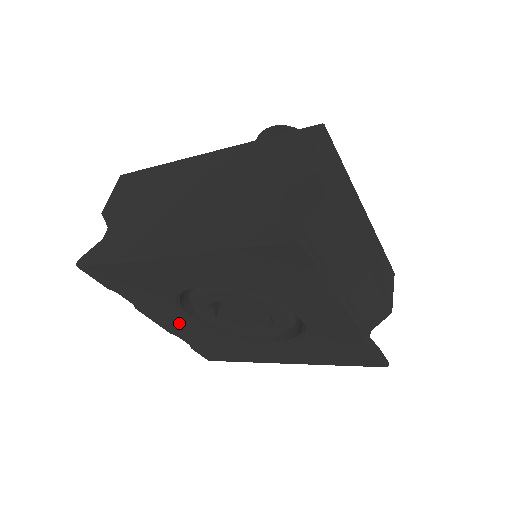
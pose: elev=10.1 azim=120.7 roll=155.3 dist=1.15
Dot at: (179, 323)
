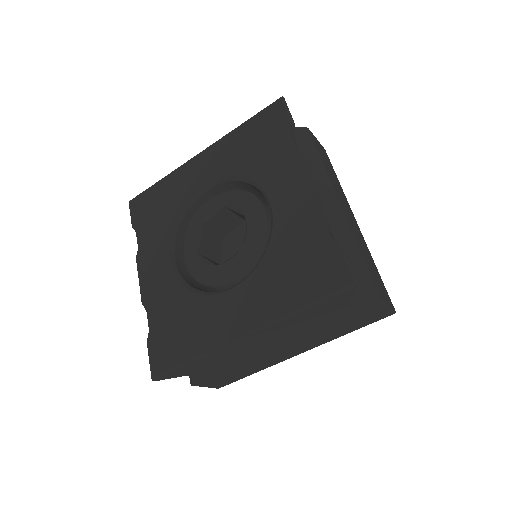
Dot at: (161, 272)
